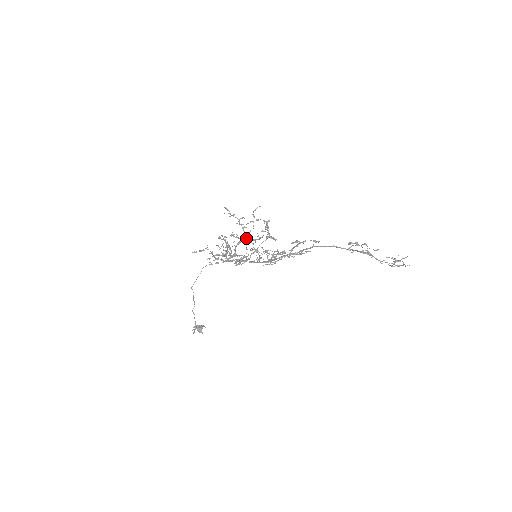
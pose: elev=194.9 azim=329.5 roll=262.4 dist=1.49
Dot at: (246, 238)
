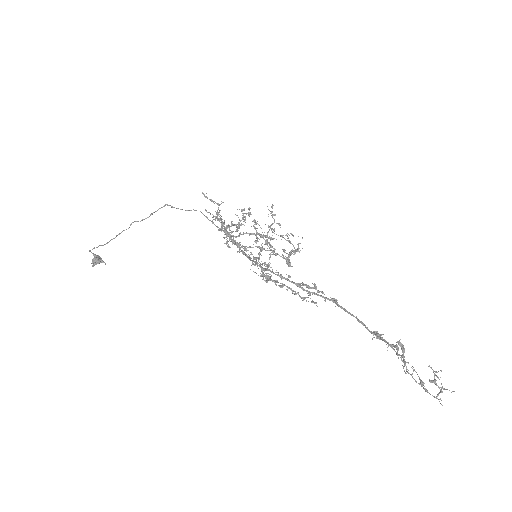
Dot at: occluded
